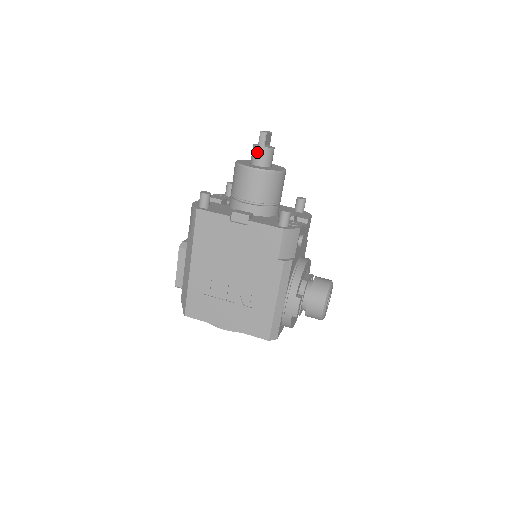
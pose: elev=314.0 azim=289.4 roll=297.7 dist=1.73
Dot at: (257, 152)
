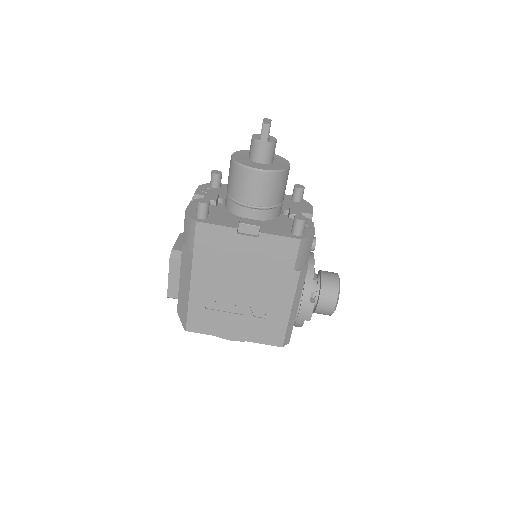
Dot at: (259, 147)
